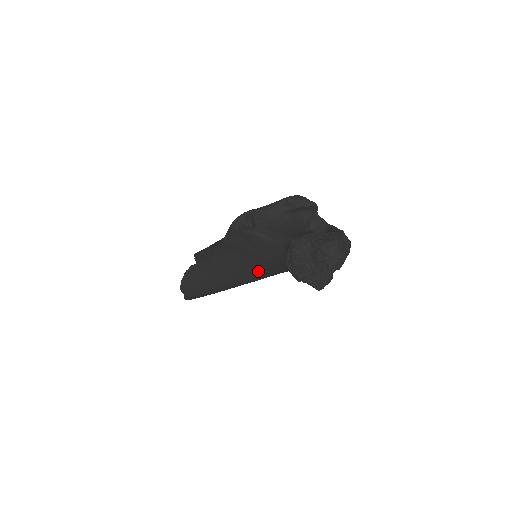
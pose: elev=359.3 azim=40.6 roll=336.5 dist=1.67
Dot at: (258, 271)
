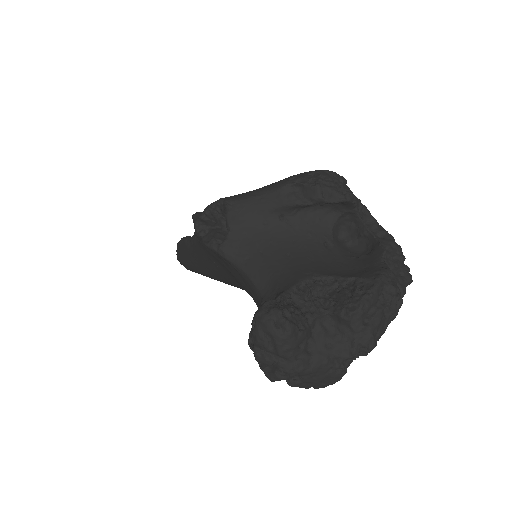
Dot at: occluded
